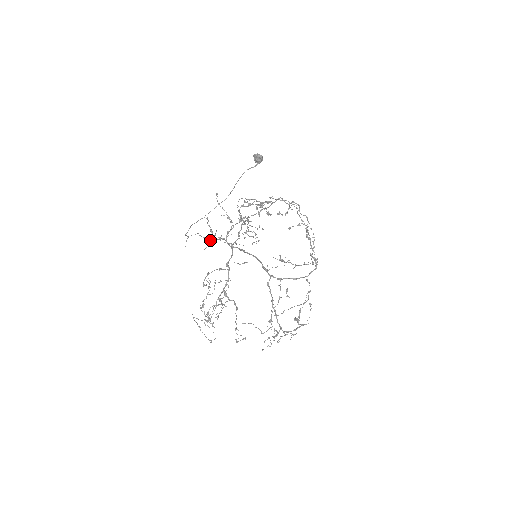
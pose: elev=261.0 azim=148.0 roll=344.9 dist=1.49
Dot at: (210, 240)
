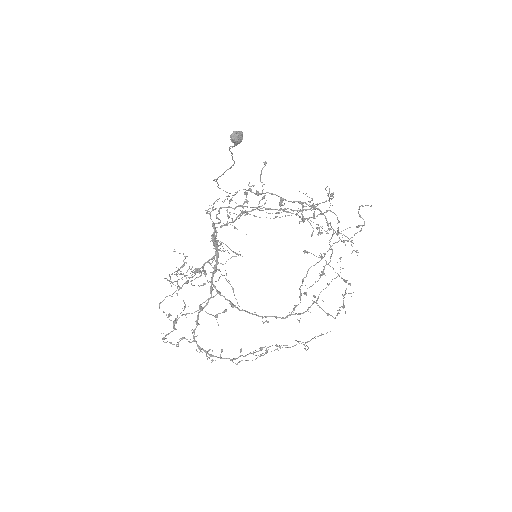
Dot at: occluded
